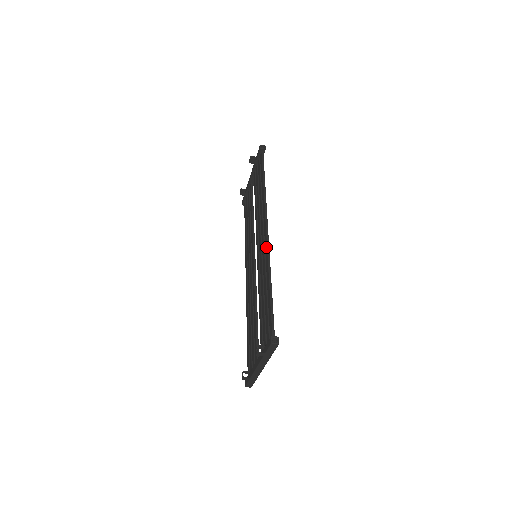
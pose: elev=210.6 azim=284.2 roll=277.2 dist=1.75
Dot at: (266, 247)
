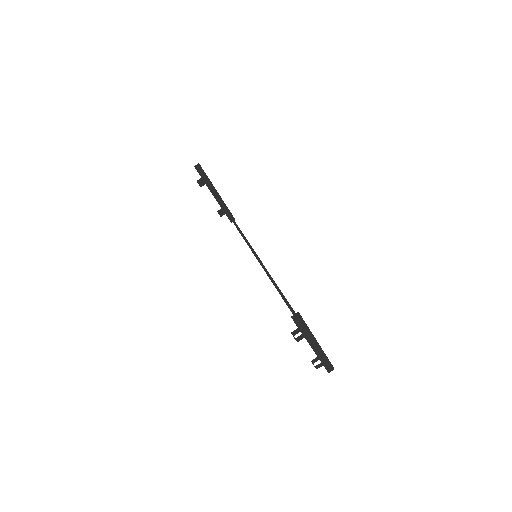
Dot at: occluded
